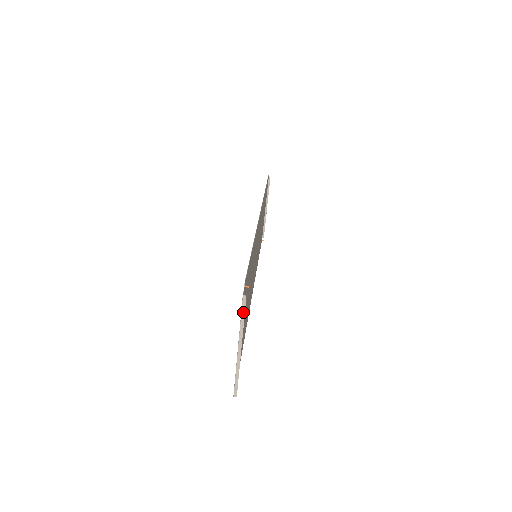
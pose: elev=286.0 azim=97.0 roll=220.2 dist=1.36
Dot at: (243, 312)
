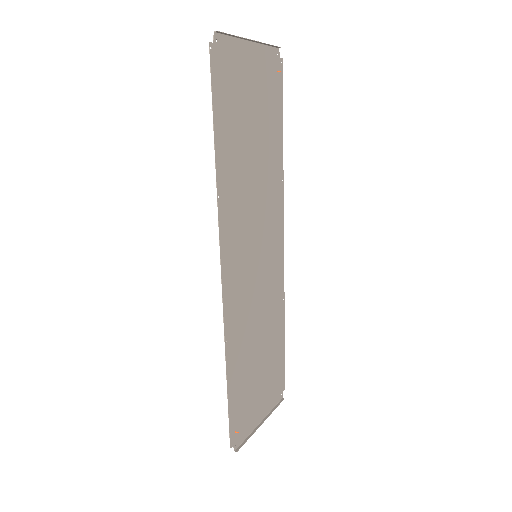
Dot at: (272, 46)
